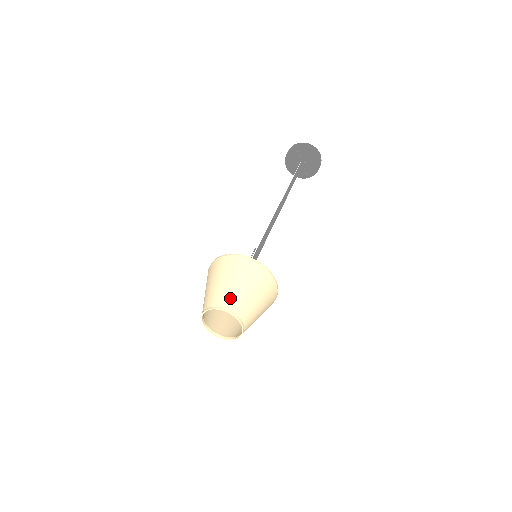
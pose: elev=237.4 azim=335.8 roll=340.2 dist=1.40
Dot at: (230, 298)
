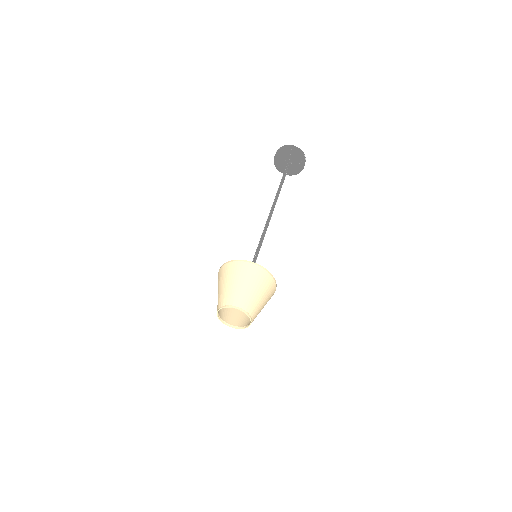
Dot at: (250, 303)
